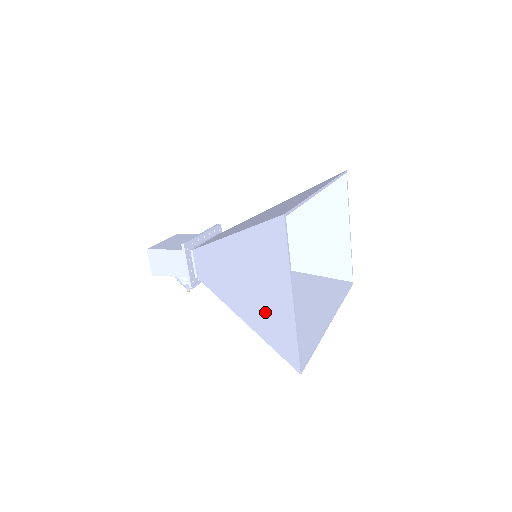
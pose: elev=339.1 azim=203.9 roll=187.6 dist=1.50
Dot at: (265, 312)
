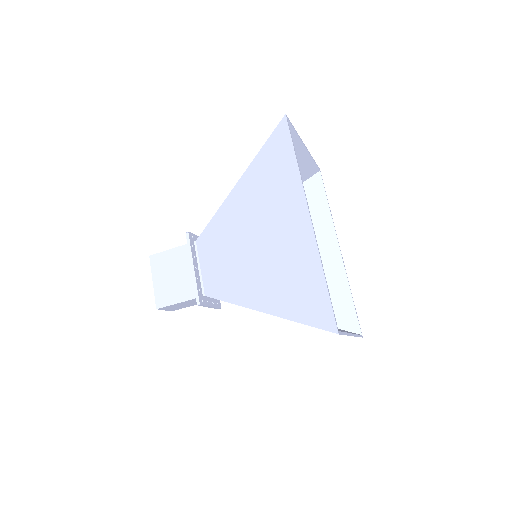
Dot at: occluded
